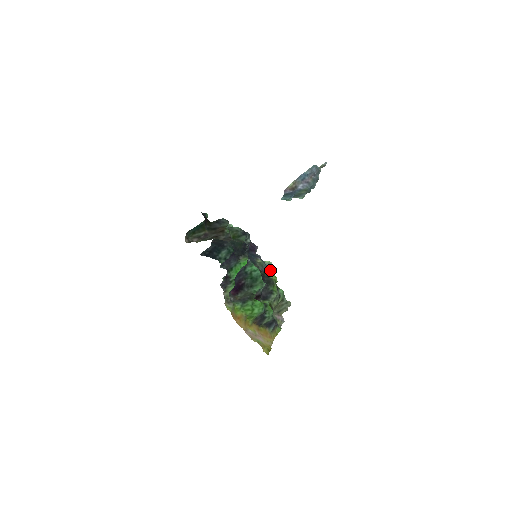
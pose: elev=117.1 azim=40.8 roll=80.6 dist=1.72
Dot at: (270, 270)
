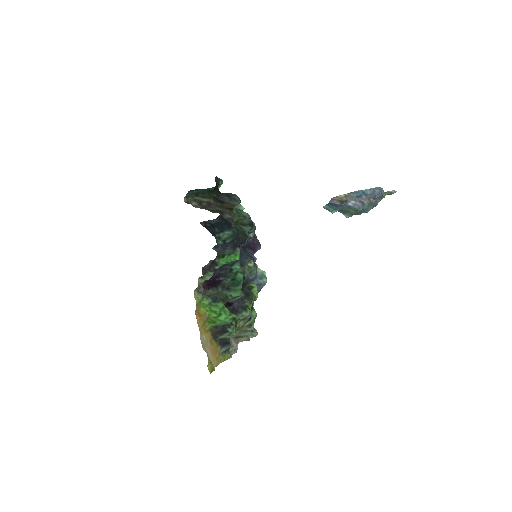
Dot at: (258, 281)
